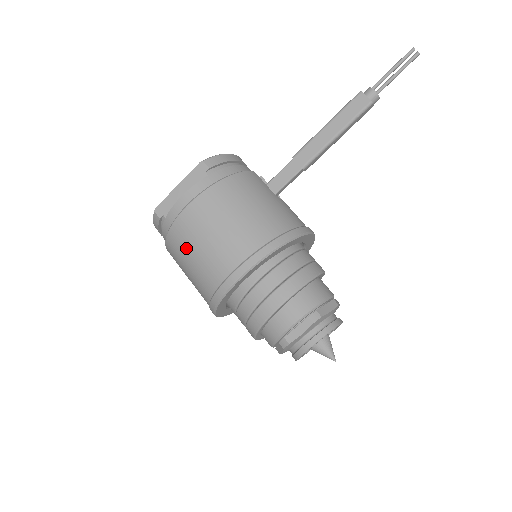
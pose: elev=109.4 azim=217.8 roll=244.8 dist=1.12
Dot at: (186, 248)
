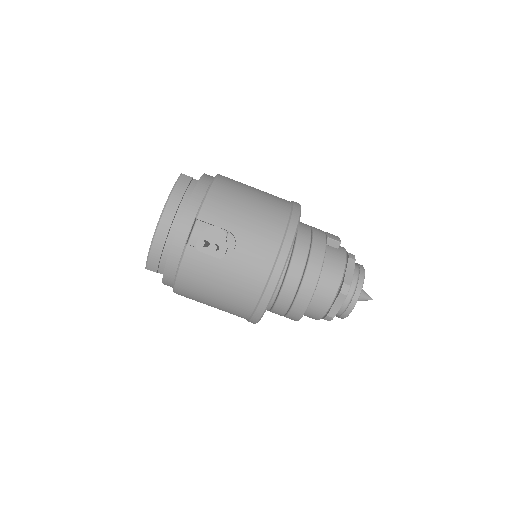
Dot at: occluded
